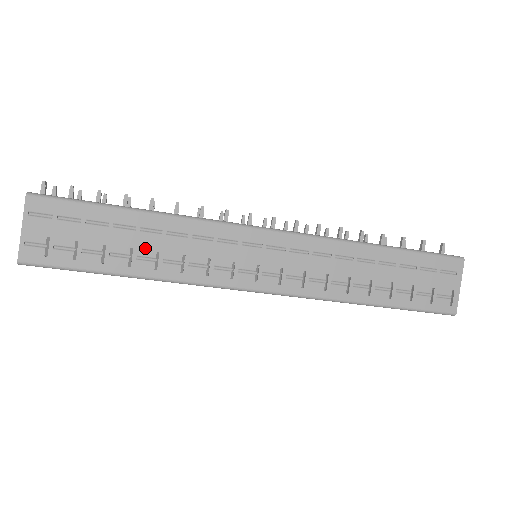
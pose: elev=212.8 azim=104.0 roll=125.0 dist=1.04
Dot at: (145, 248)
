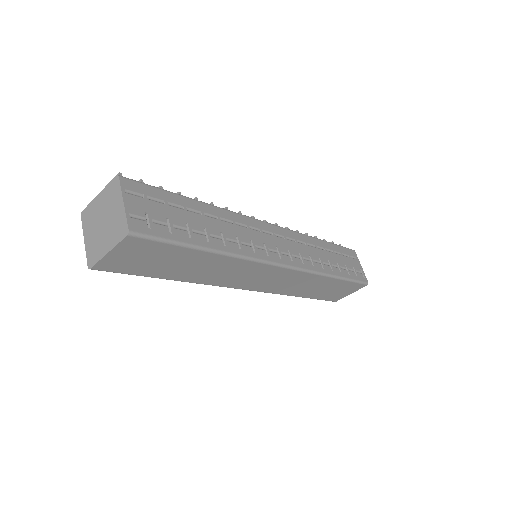
Dot at: (212, 228)
